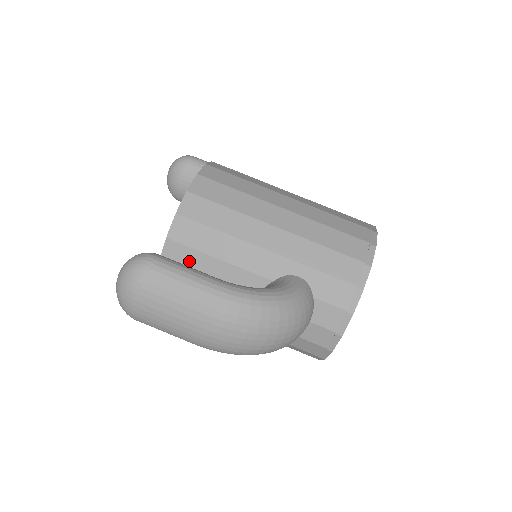
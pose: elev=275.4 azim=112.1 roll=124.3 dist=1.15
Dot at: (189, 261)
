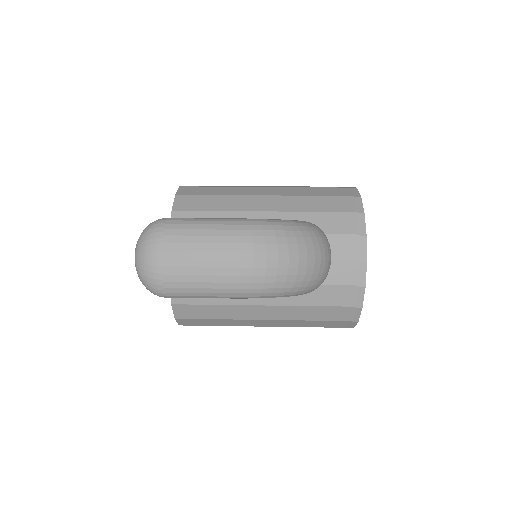
Dot at: occluded
